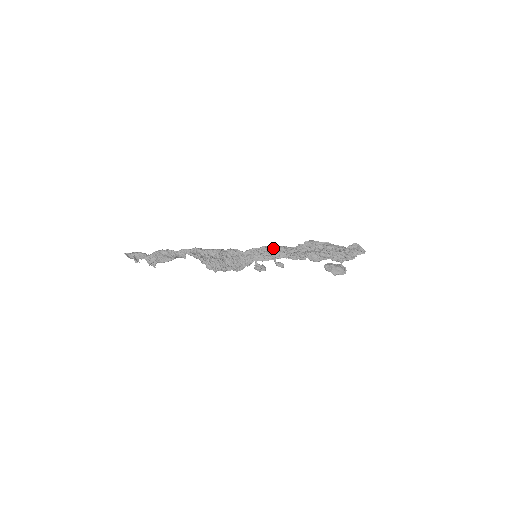
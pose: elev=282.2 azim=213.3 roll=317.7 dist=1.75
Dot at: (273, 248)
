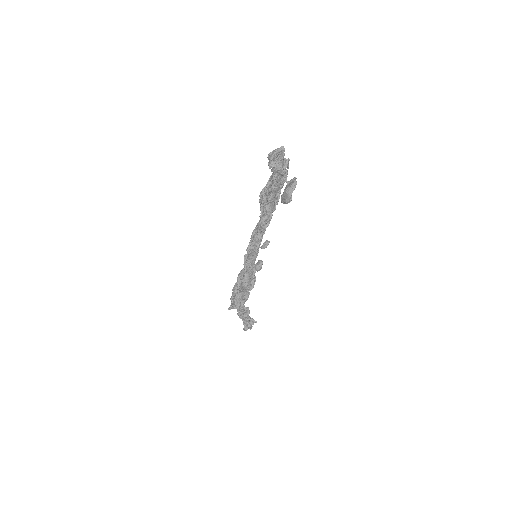
Dot at: (251, 239)
